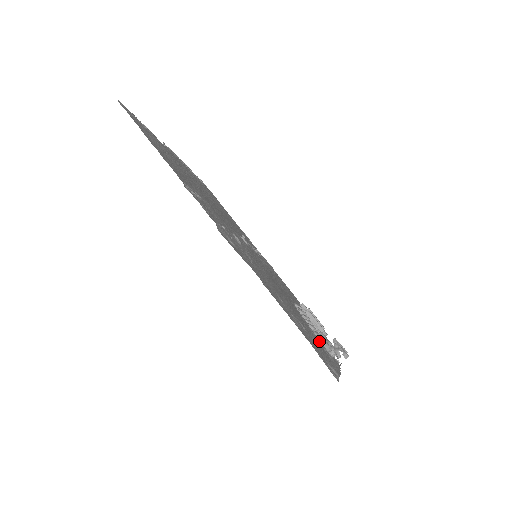
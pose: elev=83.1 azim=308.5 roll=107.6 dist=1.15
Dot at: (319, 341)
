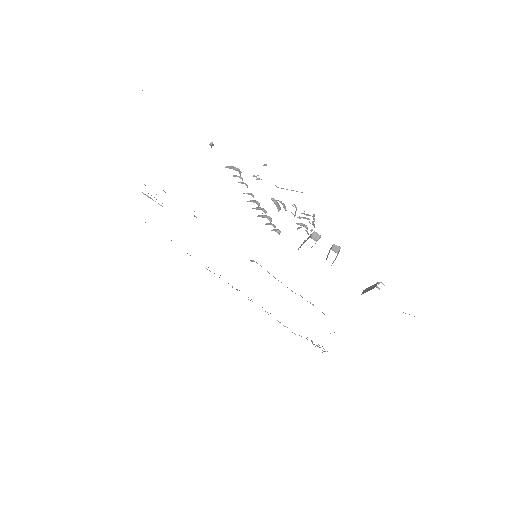
Dot at: occluded
